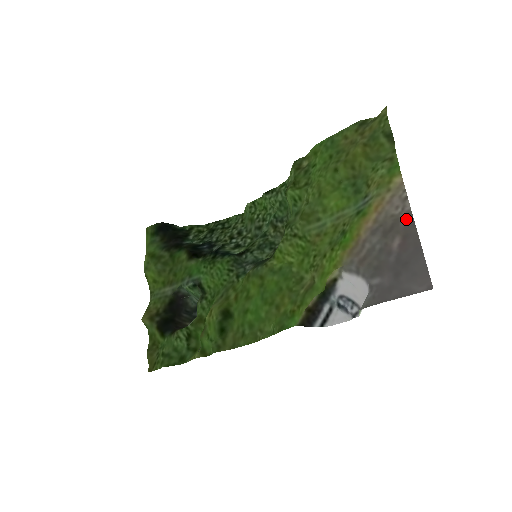
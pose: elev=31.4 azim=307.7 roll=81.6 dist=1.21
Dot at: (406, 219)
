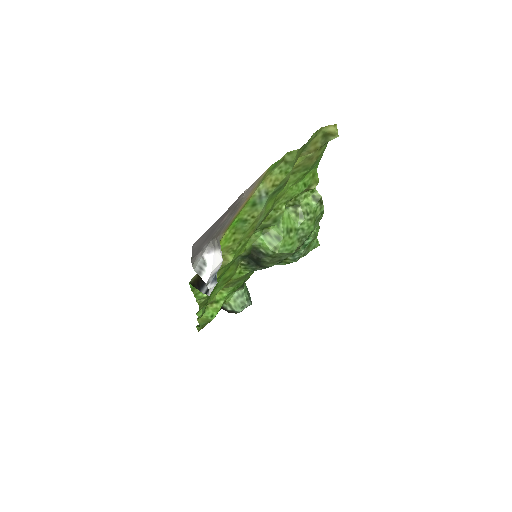
Dot at: (239, 199)
